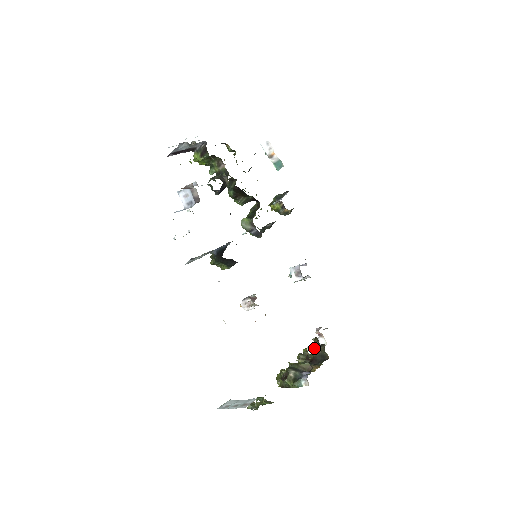
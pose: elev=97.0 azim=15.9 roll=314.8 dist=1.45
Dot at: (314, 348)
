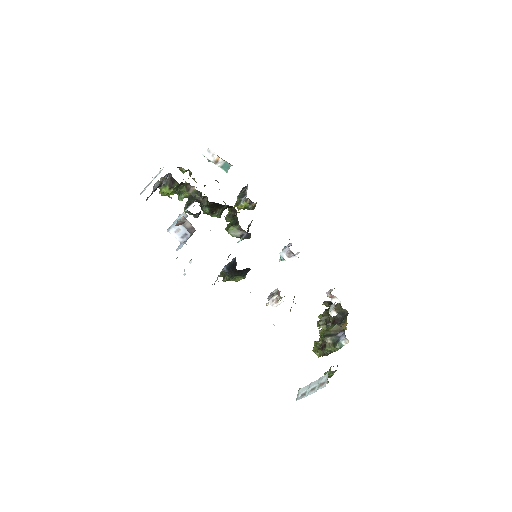
Dot at: (327, 311)
